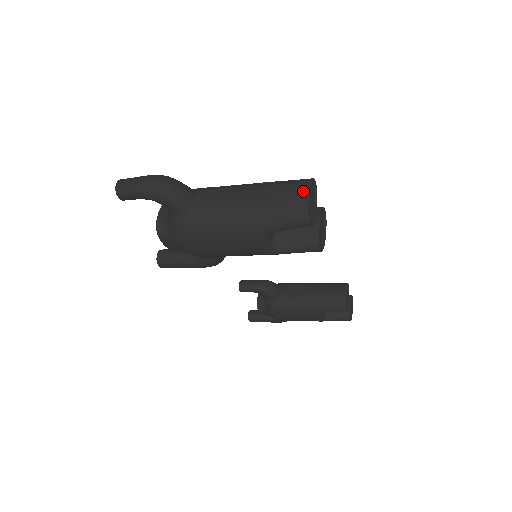
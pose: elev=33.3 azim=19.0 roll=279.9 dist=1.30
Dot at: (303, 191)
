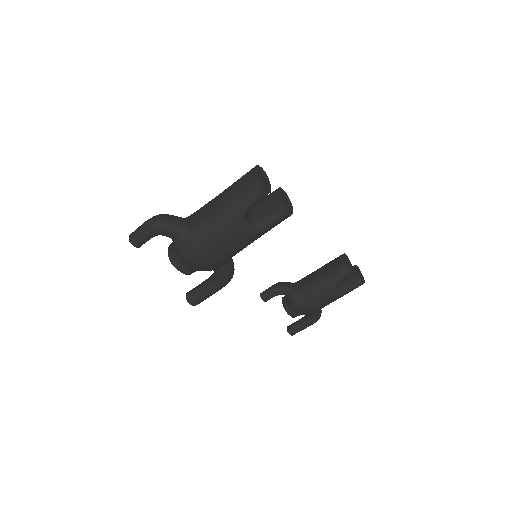
Dot at: (252, 173)
